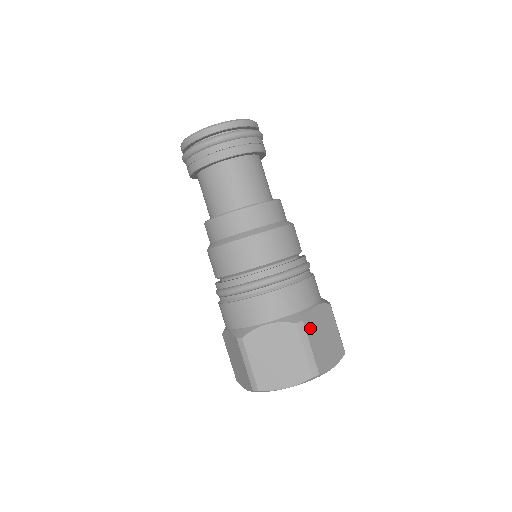
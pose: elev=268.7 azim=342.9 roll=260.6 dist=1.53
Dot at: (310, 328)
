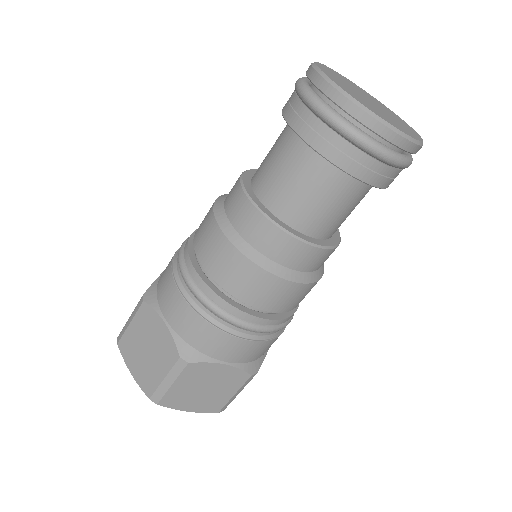
Dot at: occluded
